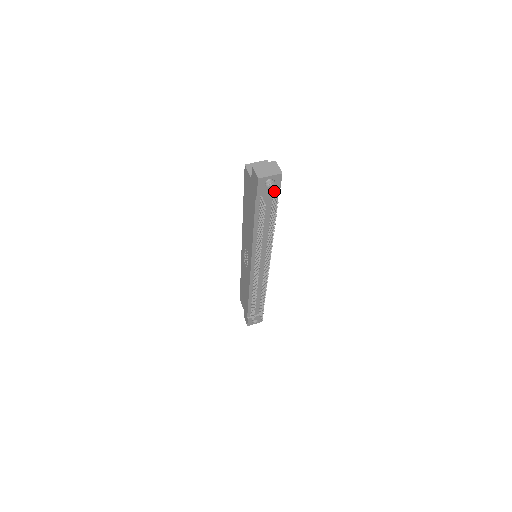
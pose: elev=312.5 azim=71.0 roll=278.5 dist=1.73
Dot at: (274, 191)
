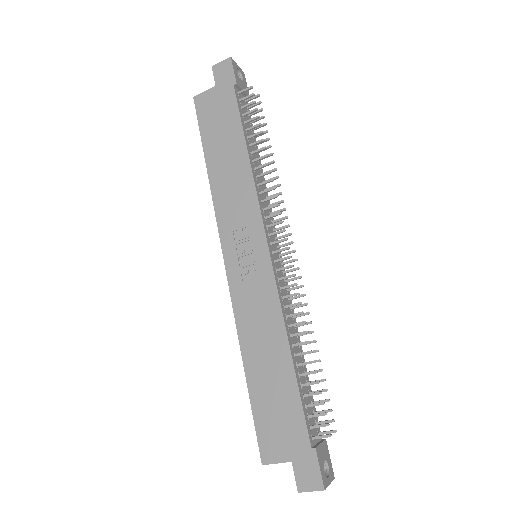
Dot at: (246, 93)
